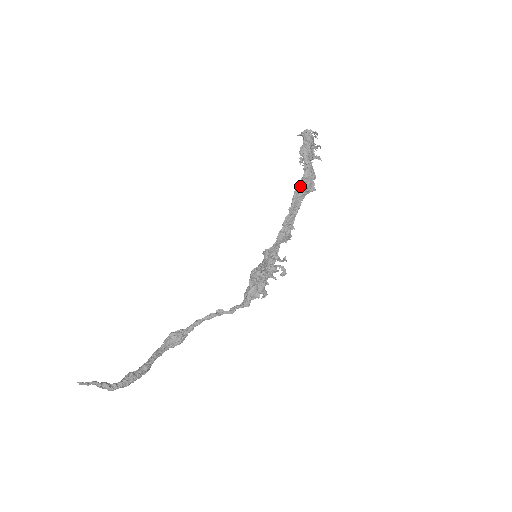
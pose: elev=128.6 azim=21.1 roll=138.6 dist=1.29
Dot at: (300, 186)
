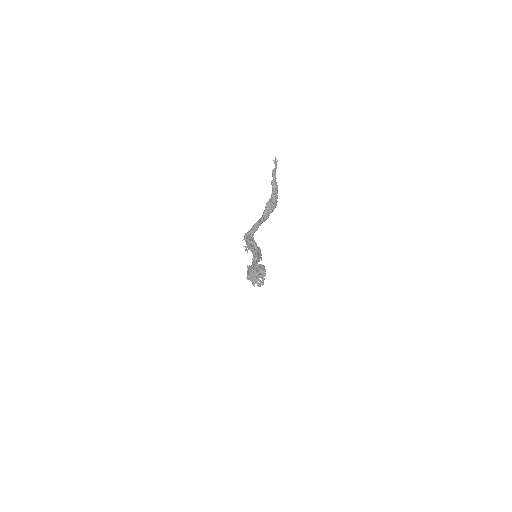
Dot at: (259, 250)
